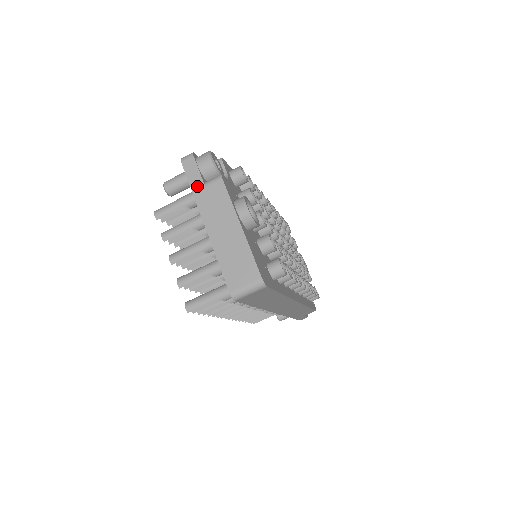
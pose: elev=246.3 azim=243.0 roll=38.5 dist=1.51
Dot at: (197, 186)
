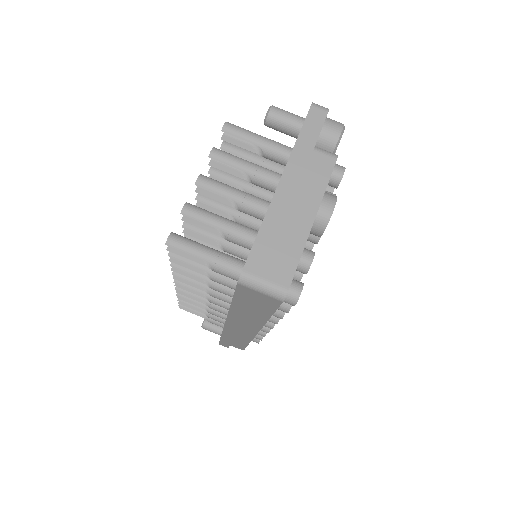
Dot at: (306, 141)
